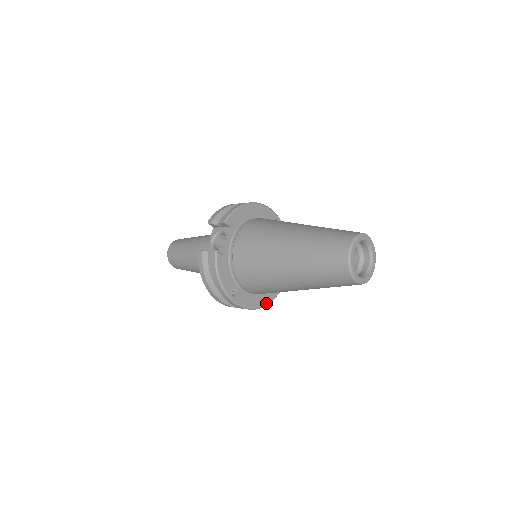
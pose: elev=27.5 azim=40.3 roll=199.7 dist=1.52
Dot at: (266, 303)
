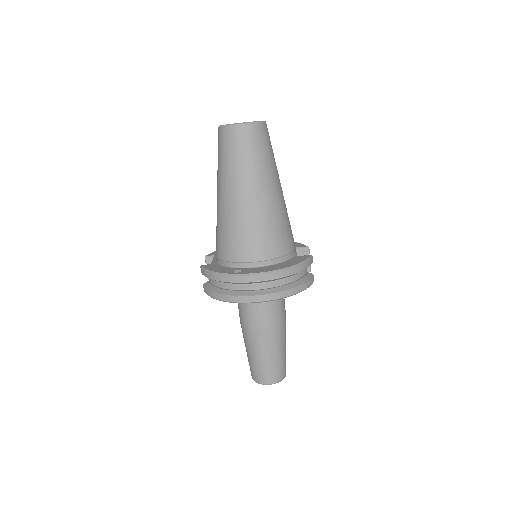
Dot at: (292, 265)
